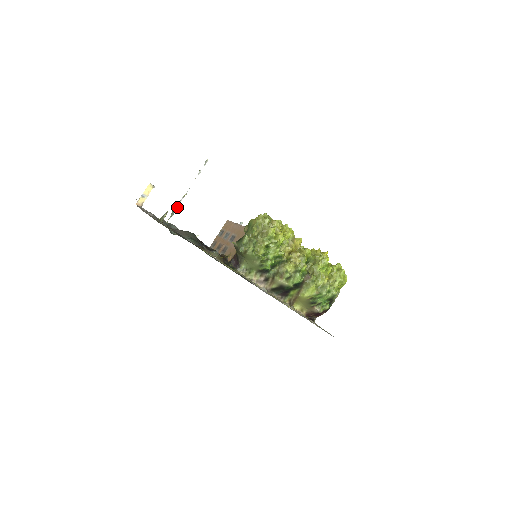
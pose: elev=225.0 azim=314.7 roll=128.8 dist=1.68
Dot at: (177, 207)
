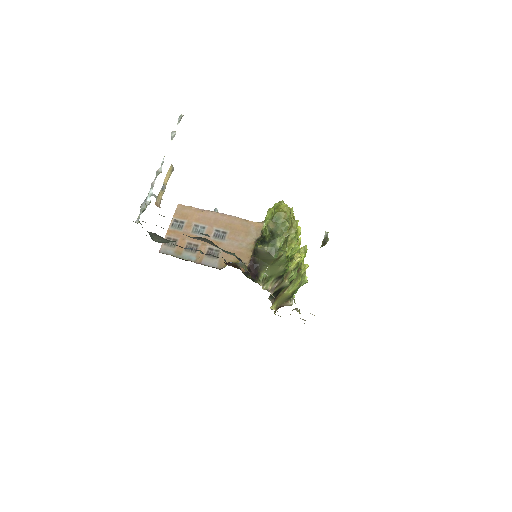
Dot at: (152, 195)
